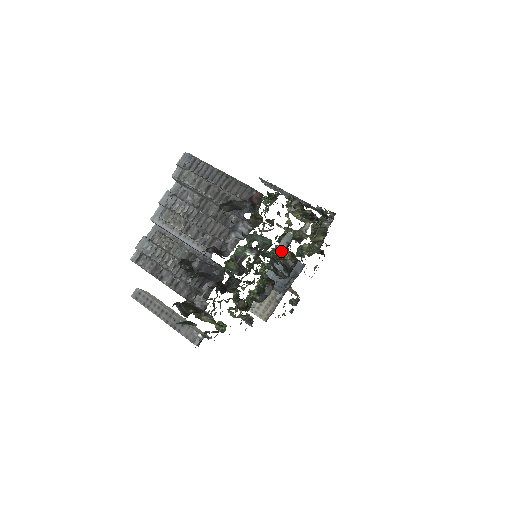
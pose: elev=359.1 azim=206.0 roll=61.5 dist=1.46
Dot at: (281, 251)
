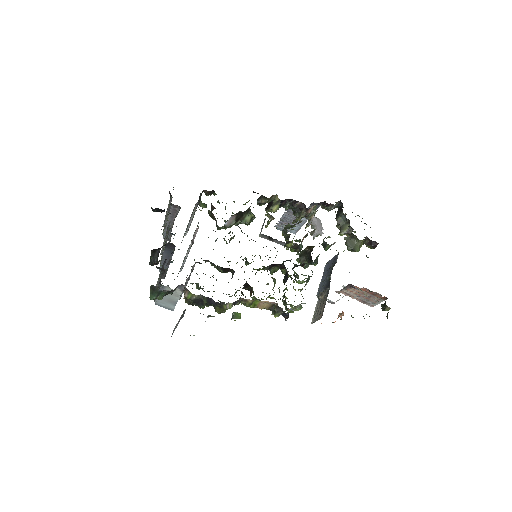
Dot at: occluded
